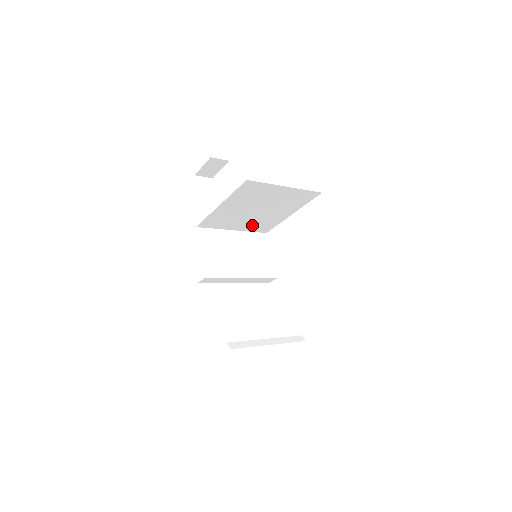
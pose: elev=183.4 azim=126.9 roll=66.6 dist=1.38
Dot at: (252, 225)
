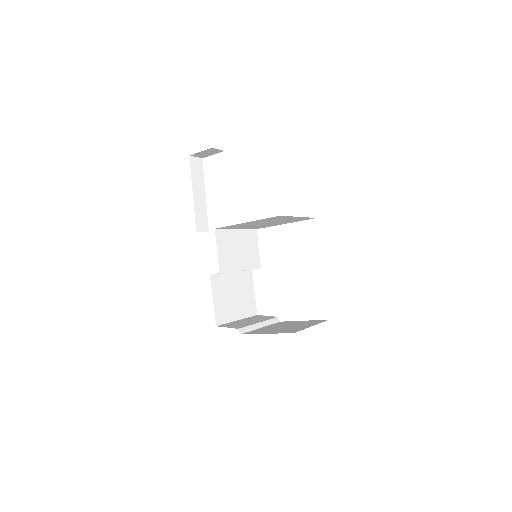
Dot at: (252, 227)
